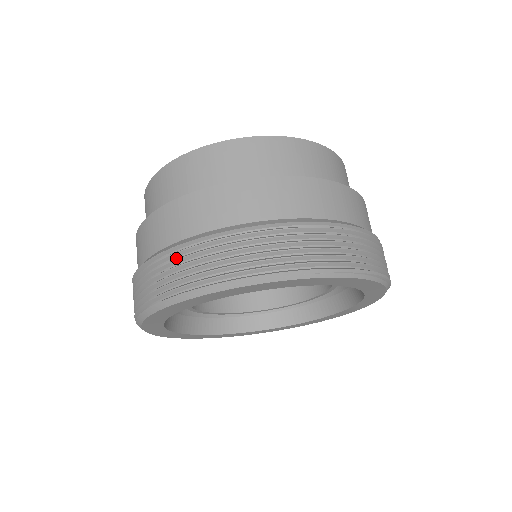
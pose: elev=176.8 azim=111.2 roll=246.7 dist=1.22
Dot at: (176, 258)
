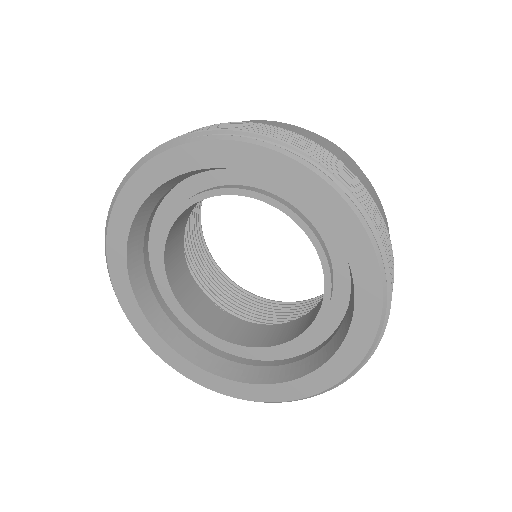
Dot at: occluded
